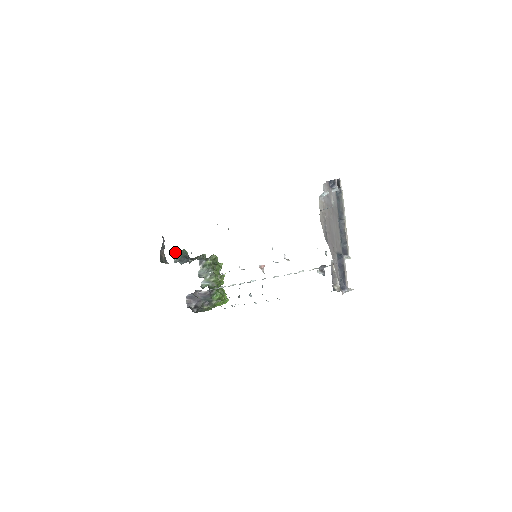
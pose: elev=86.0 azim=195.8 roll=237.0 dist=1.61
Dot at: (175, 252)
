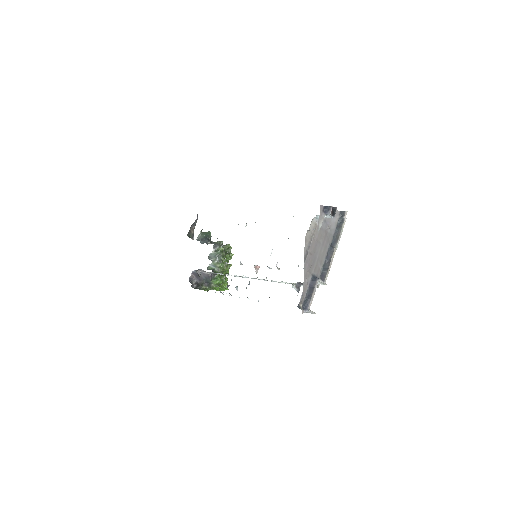
Dot at: (201, 231)
